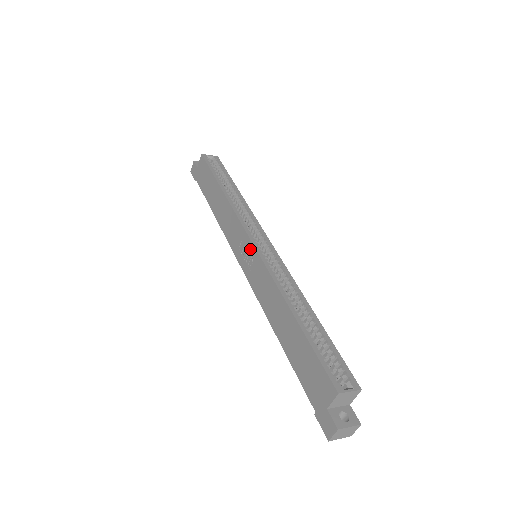
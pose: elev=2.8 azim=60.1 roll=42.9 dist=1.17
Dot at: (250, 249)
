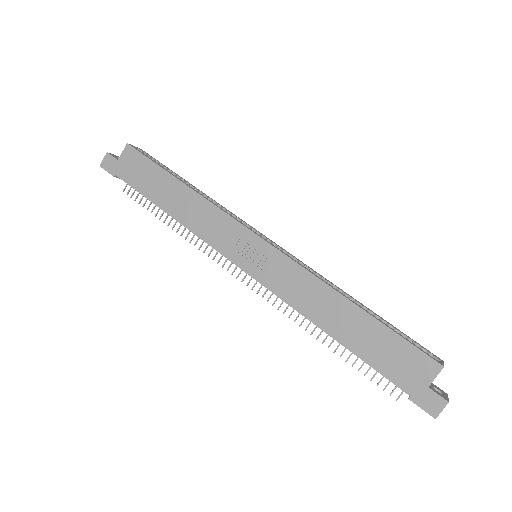
Dot at: (260, 247)
